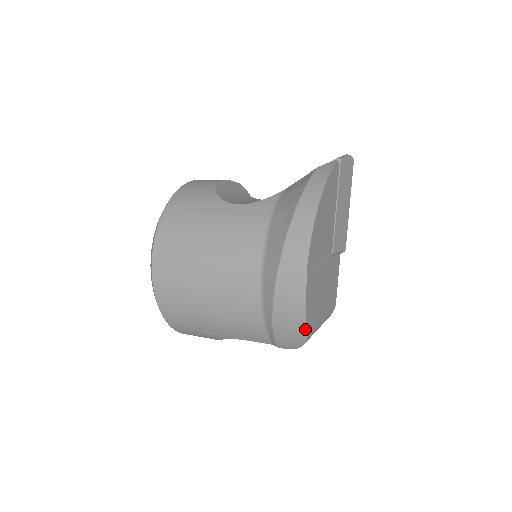
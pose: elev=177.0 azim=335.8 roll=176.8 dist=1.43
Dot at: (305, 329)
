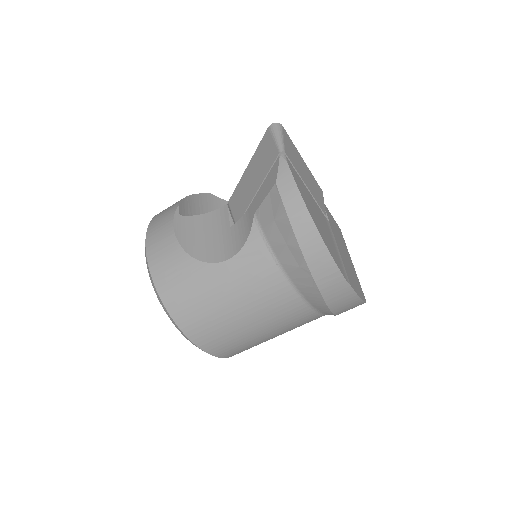
Dot at: occluded
